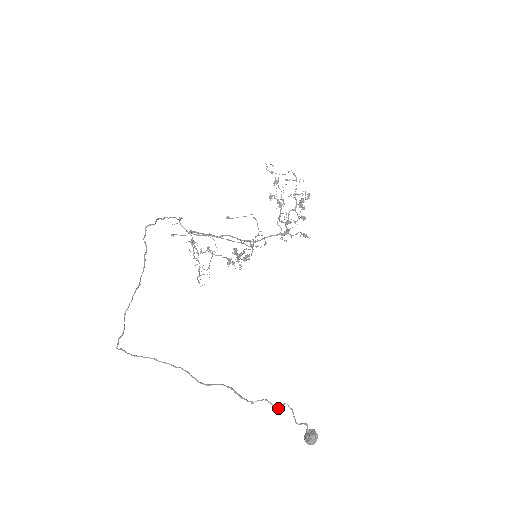
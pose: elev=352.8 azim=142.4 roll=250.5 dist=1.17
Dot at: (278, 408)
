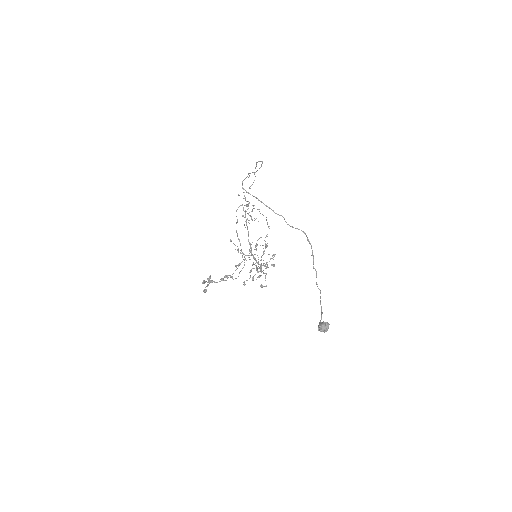
Dot at: occluded
